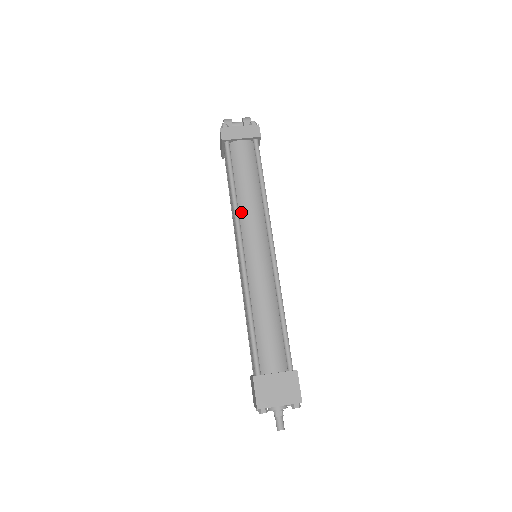
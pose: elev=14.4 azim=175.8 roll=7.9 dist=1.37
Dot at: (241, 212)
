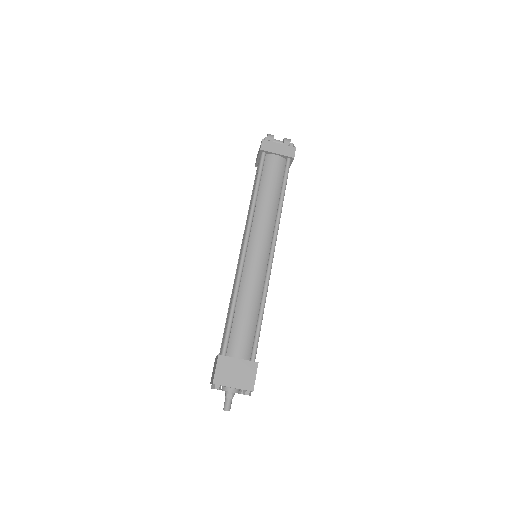
Dot at: (256, 214)
